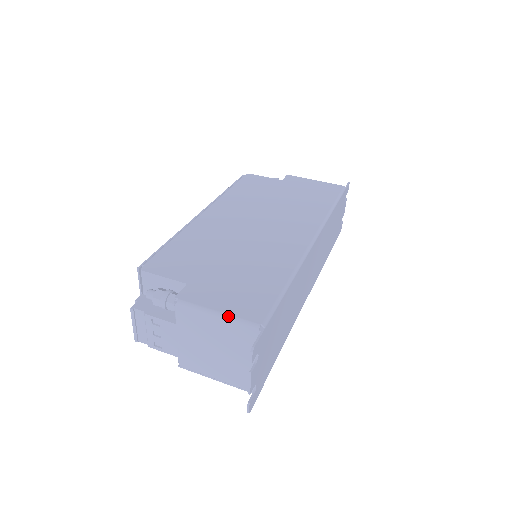
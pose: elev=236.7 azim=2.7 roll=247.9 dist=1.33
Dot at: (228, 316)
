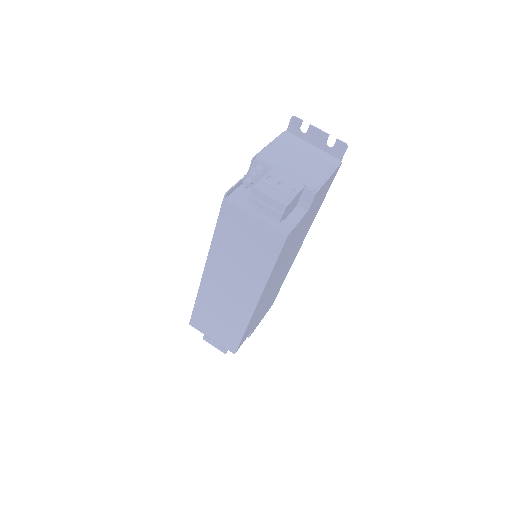
Dot at: (273, 140)
